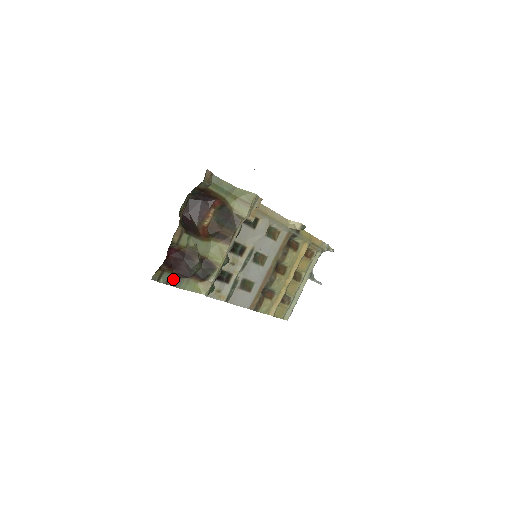
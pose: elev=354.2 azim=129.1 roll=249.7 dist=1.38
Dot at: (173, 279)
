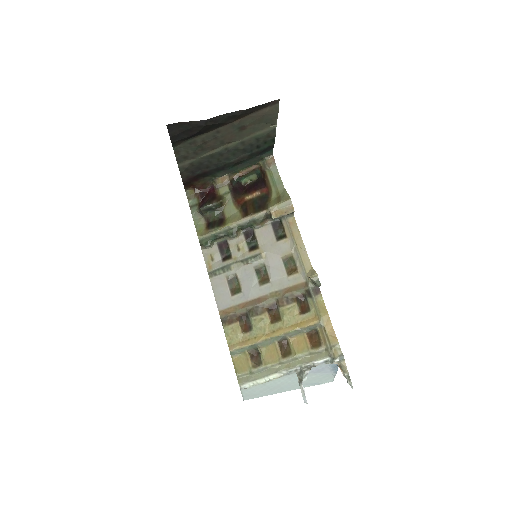
Dot at: (196, 209)
